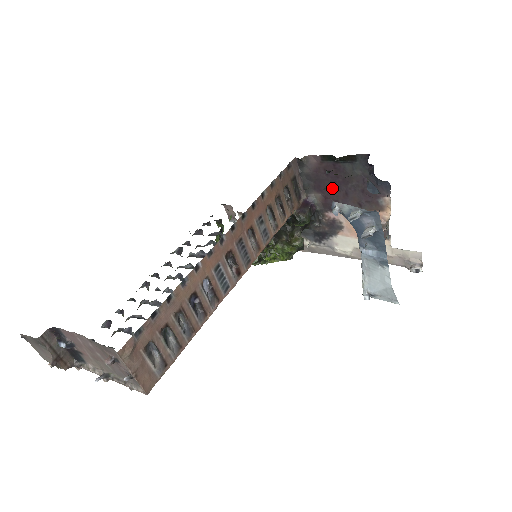
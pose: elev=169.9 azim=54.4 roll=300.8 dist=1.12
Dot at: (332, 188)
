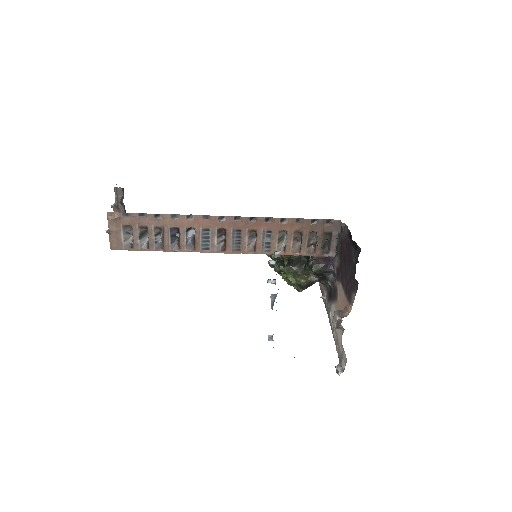
Dot at: (344, 261)
